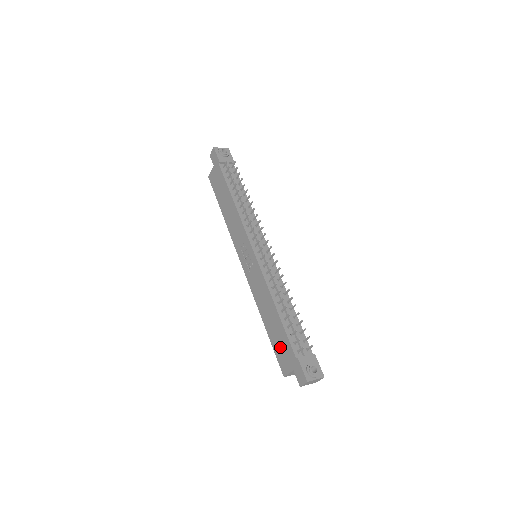
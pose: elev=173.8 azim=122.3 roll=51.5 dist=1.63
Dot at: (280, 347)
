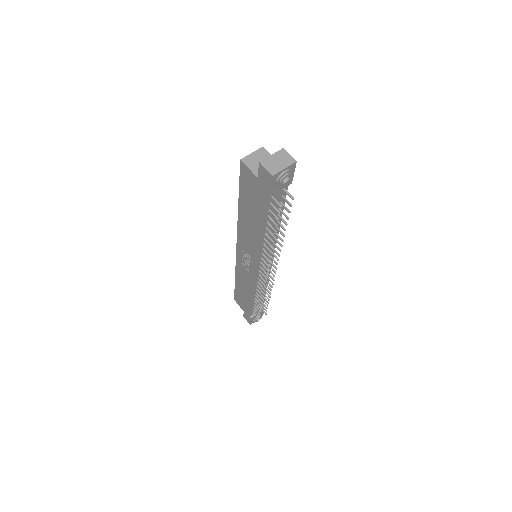
Dot at: (241, 300)
